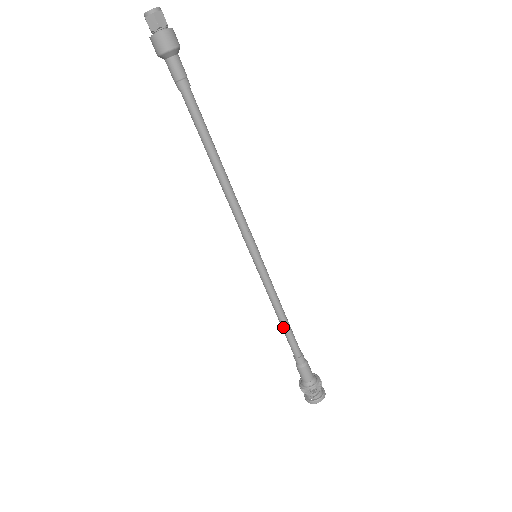
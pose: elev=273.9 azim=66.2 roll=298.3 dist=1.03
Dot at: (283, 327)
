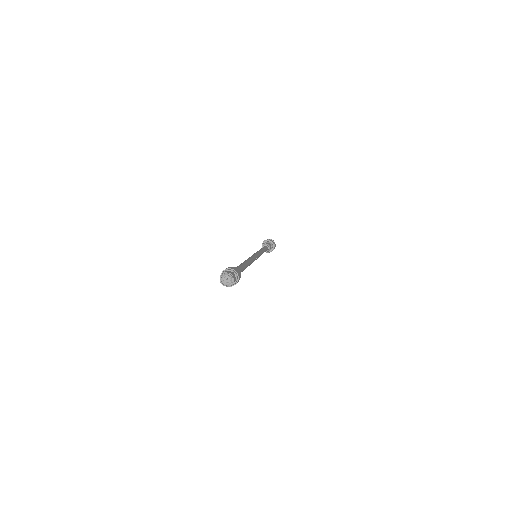
Dot at: occluded
